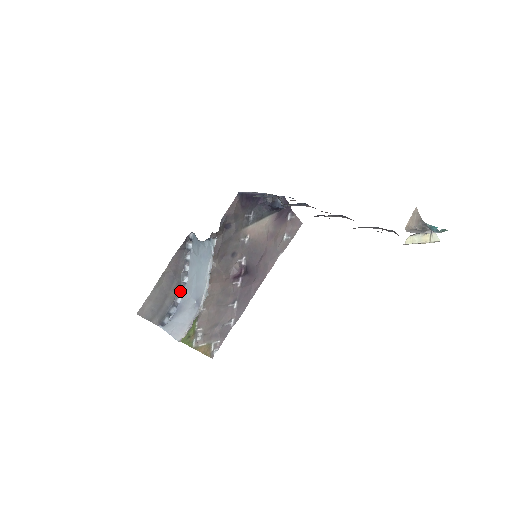
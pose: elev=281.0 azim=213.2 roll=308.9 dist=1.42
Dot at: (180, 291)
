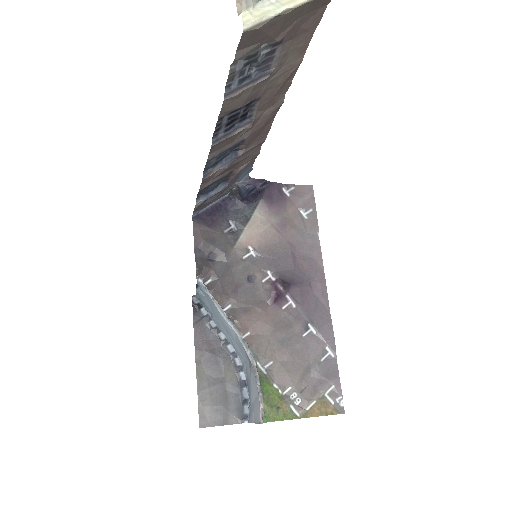
Dot at: (236, 366)
